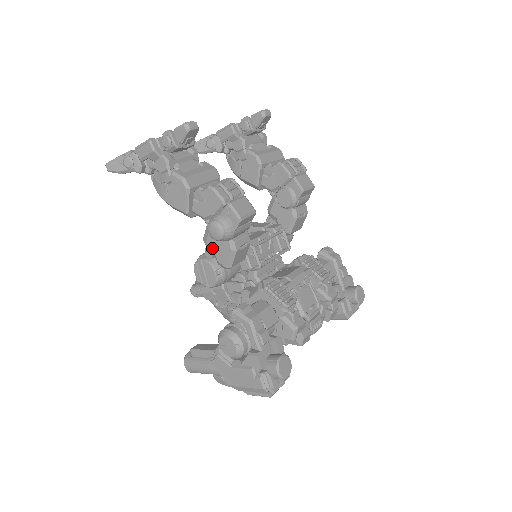
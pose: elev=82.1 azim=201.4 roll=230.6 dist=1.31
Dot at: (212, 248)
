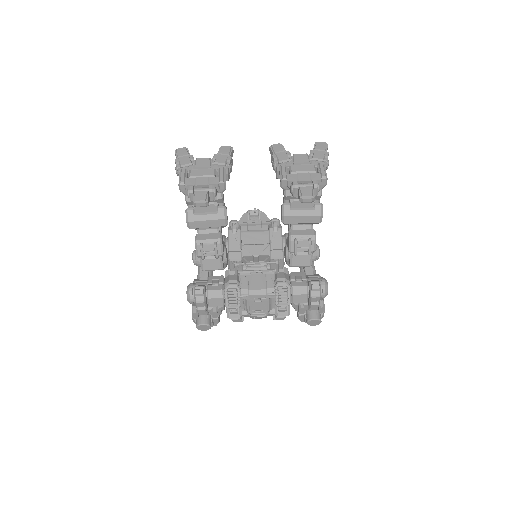
Dot at: occluded
